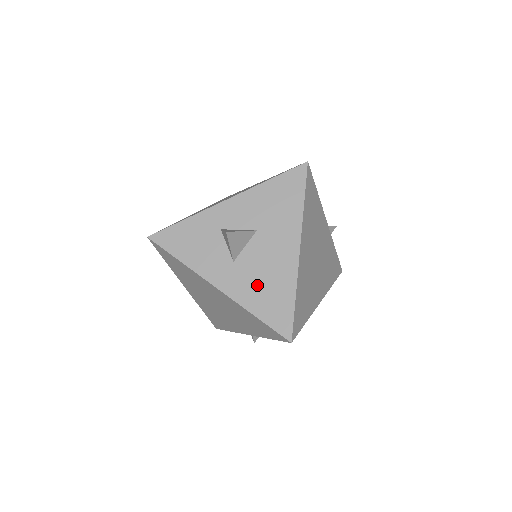
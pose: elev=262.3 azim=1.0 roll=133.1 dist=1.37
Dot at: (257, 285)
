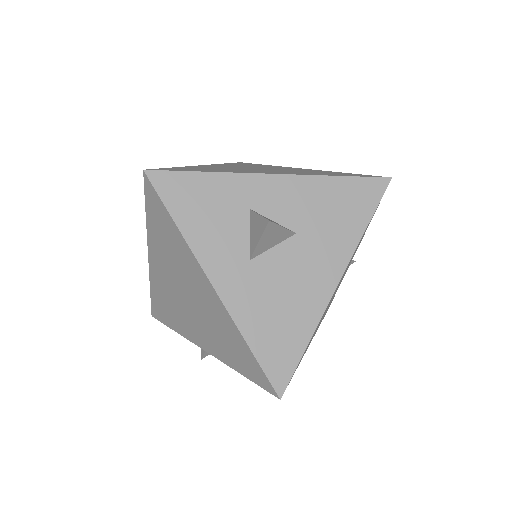
Dot at: (267, 305)
